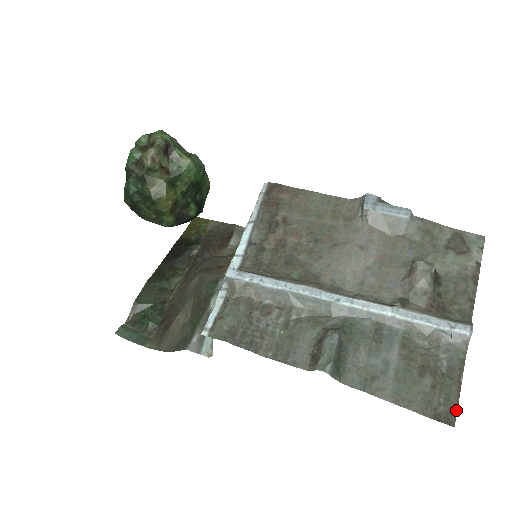
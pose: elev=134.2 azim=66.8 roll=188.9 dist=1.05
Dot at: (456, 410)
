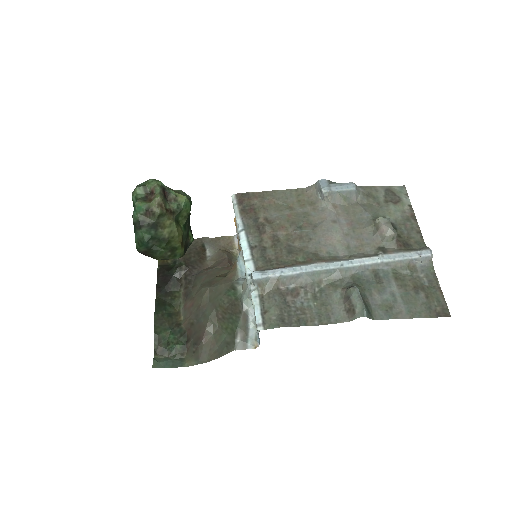
Dot at: (446, 306)
